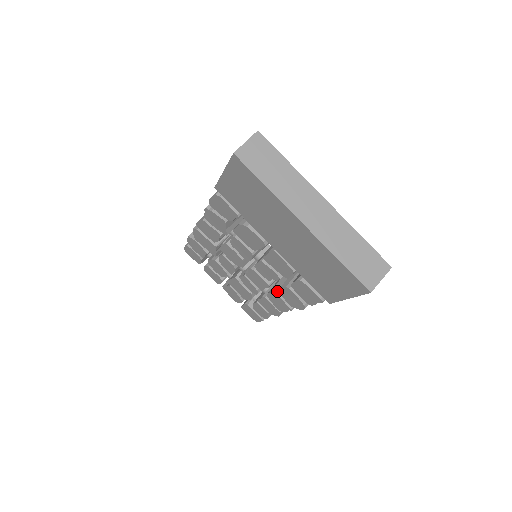
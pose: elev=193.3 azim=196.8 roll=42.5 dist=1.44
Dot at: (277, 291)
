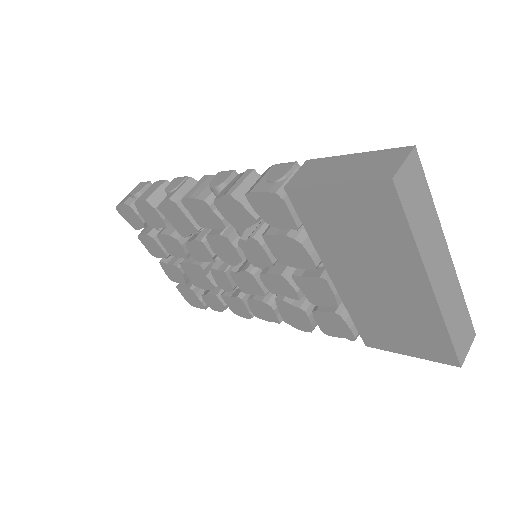
Dot at: (270, 301)
